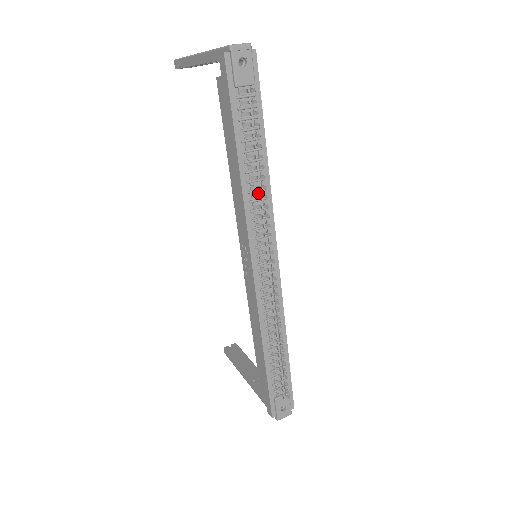
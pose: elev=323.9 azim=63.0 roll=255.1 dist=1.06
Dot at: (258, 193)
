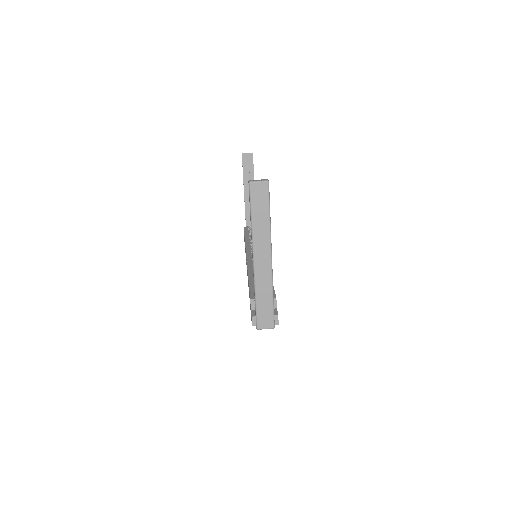
Dot at: occluded
